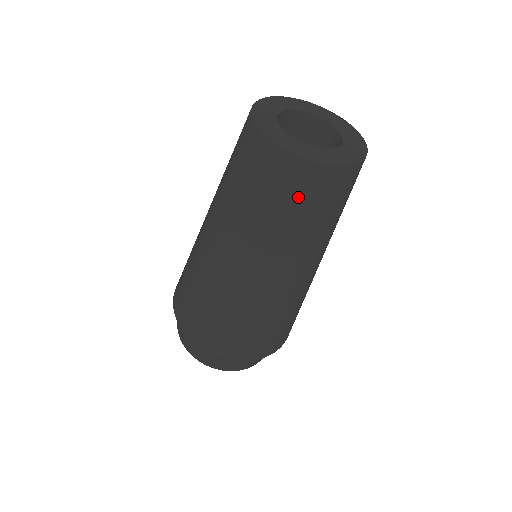
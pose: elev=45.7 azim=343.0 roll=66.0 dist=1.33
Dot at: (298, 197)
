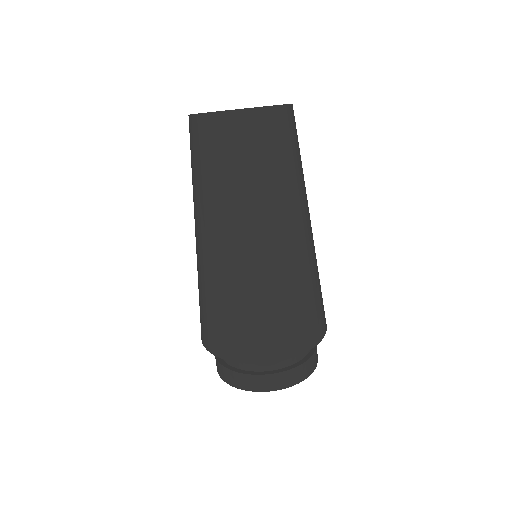
Dot at: (201, 150)
